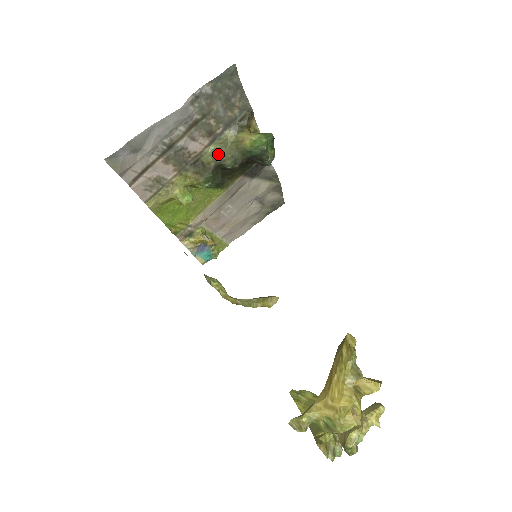
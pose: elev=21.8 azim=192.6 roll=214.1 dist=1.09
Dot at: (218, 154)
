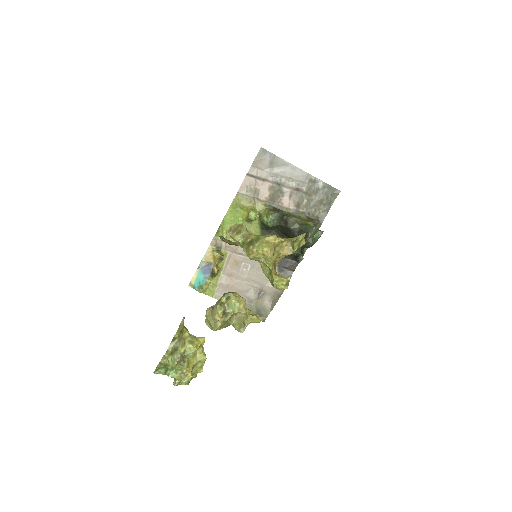
Dot at: (291, 215)
